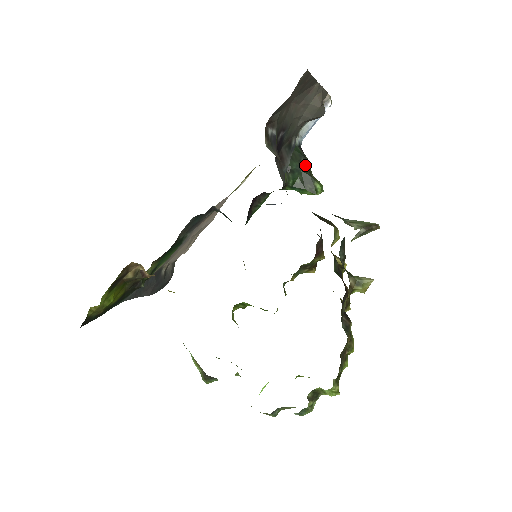
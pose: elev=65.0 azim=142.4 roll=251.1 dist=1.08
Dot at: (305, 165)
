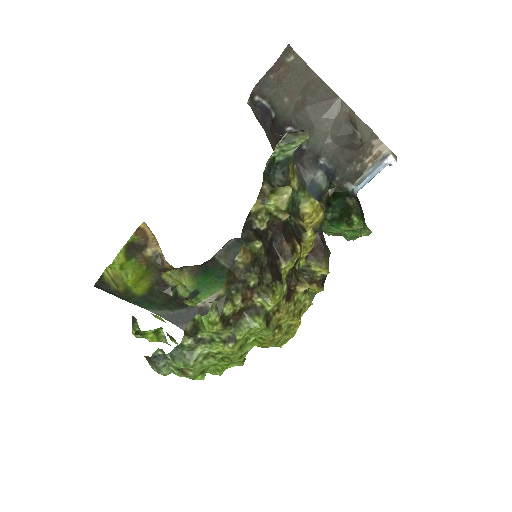
Dot at: (349, 203)
